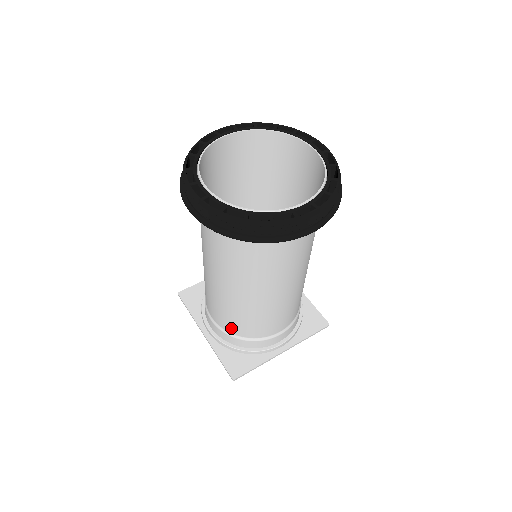
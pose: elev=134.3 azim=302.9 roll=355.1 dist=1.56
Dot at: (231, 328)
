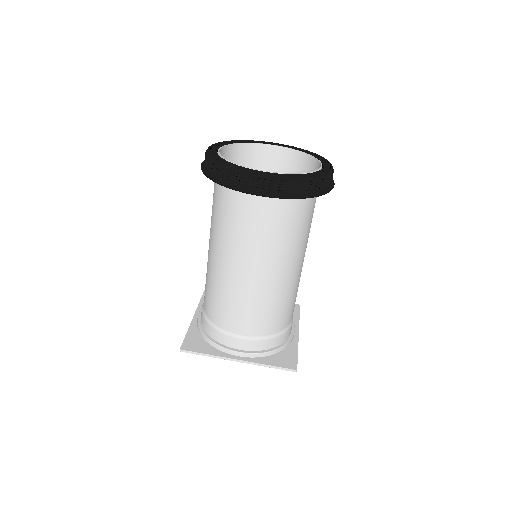
Dot at: (207, 308)
